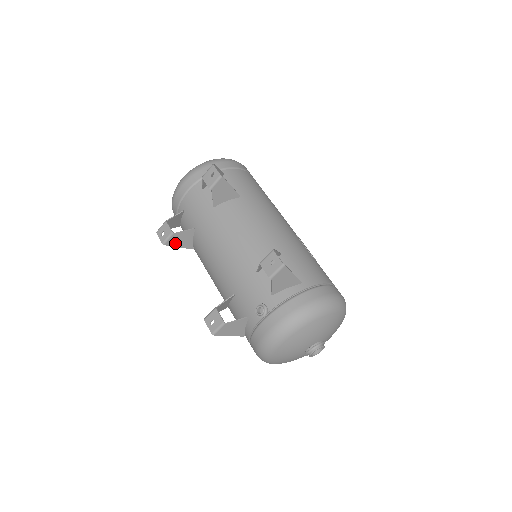
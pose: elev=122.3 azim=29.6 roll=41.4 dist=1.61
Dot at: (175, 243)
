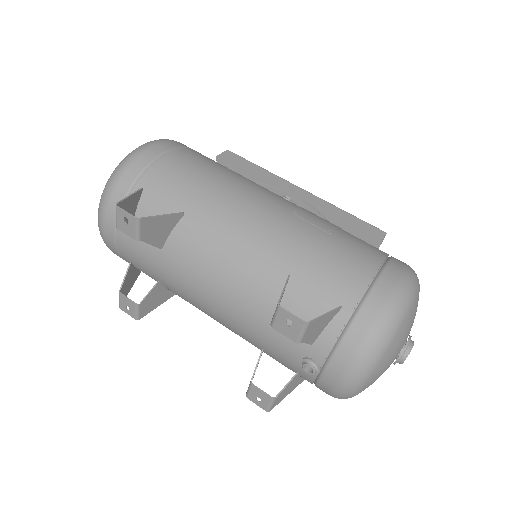
Dot at: (150, 308)
